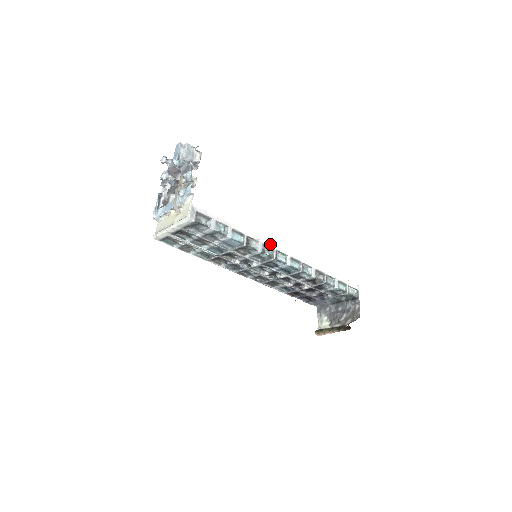
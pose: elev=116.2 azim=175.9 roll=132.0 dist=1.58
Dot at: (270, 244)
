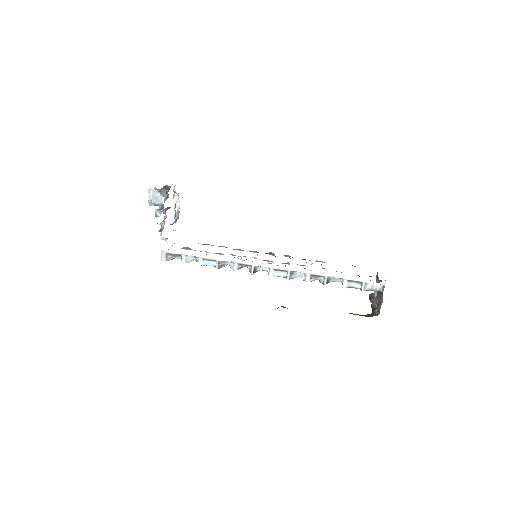
Dot at: (246, 262)
